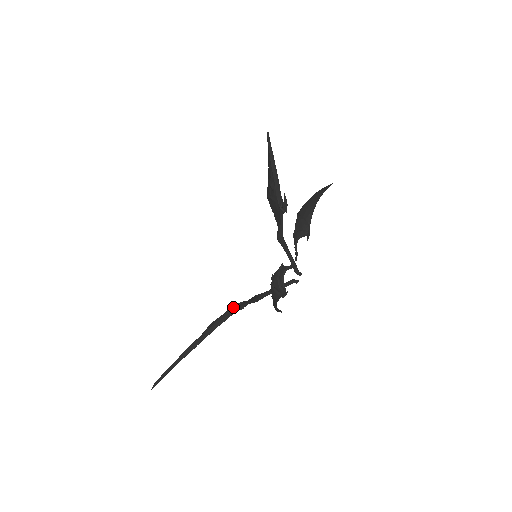
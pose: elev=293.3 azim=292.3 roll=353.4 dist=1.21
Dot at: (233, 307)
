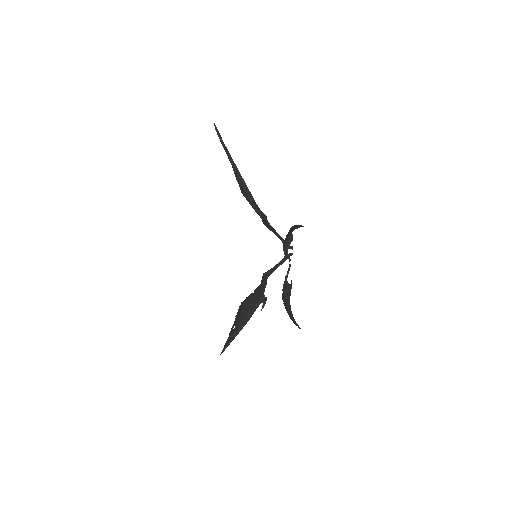
Dot at: (257, 303)
